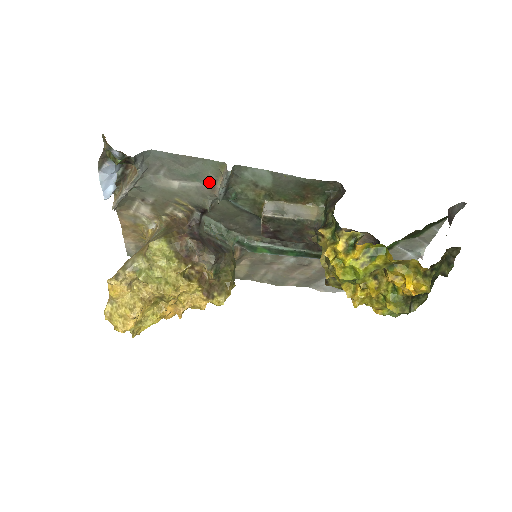
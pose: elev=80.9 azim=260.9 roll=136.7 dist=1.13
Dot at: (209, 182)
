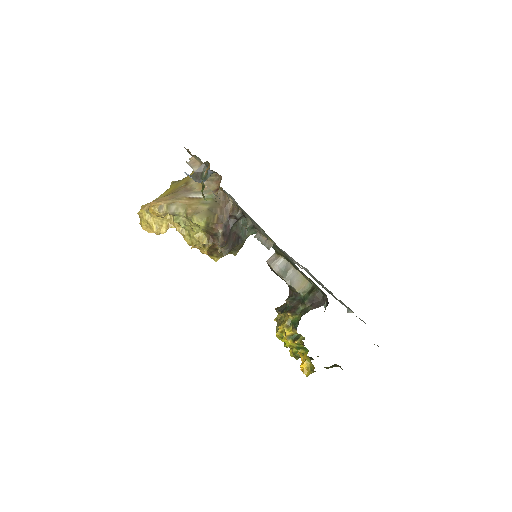
Dot at: (258, 228)
